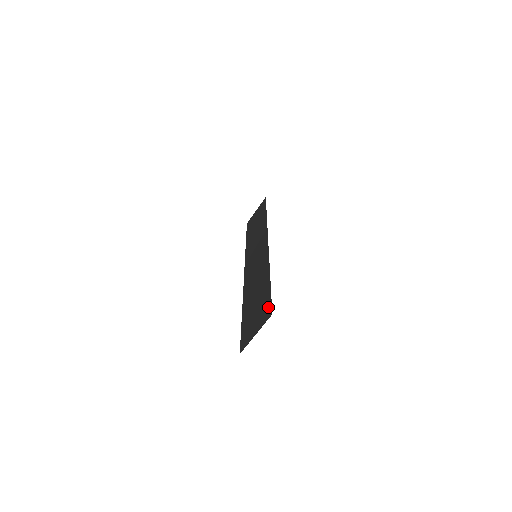
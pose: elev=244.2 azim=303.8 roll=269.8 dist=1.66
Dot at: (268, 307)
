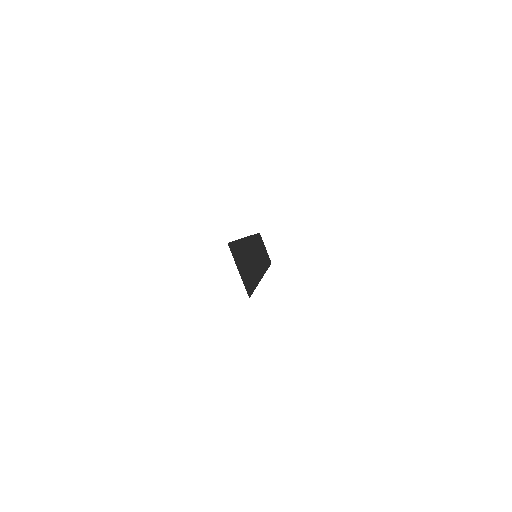
Dot at: (232, 247)
